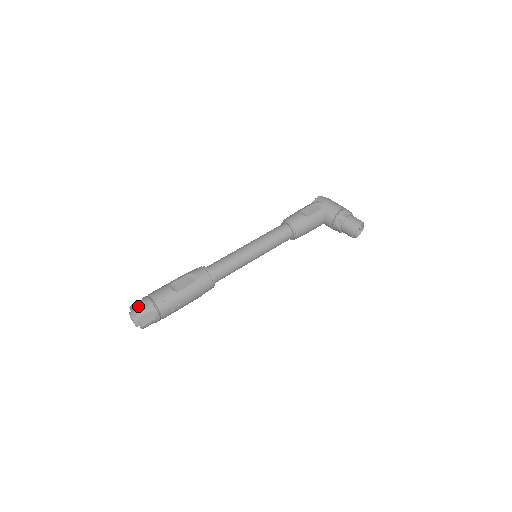
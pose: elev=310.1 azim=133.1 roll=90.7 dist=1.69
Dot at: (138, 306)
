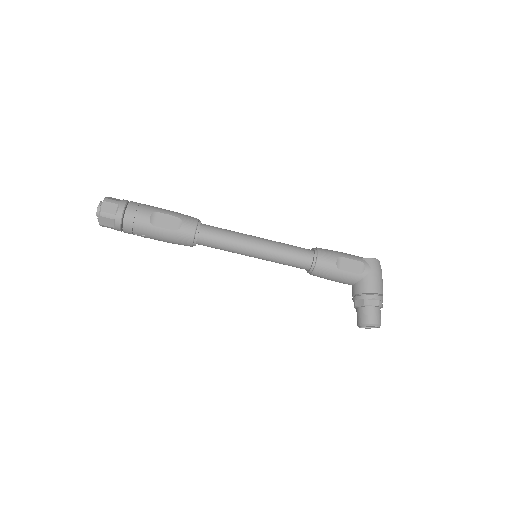
Dot at: (109, 205)
